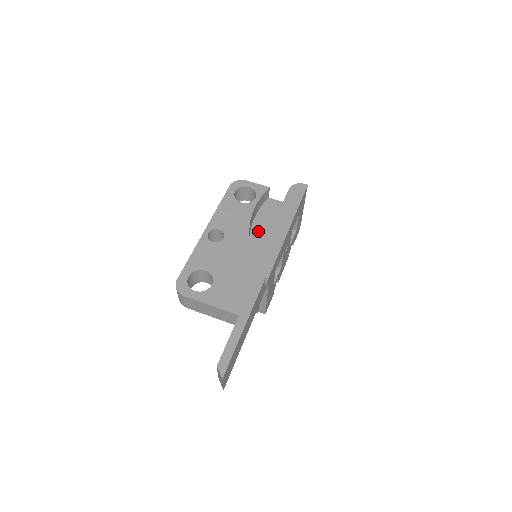
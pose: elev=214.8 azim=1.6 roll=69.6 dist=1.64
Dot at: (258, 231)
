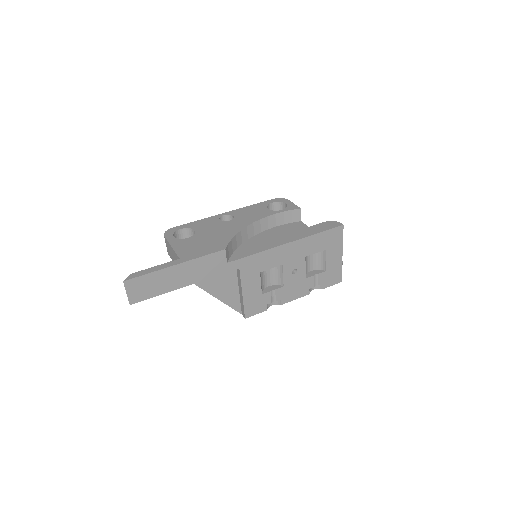
Dot at: (266, 234)
